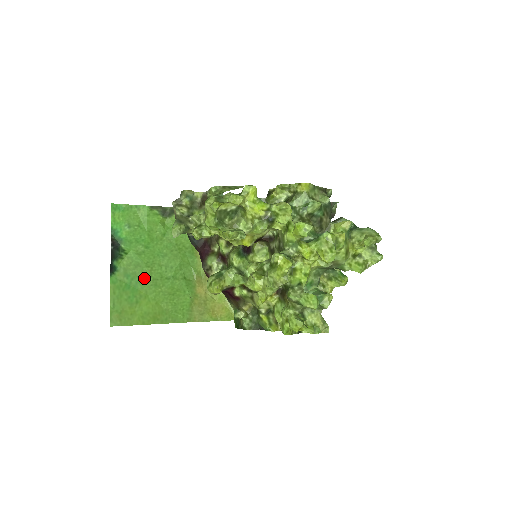
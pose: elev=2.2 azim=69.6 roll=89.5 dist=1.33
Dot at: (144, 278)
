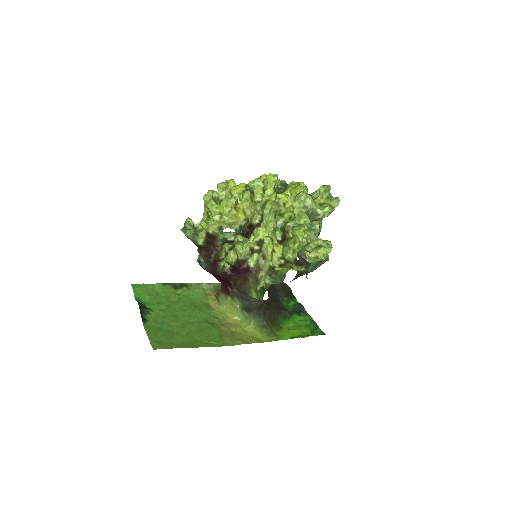
Dot at: (172, 323)
